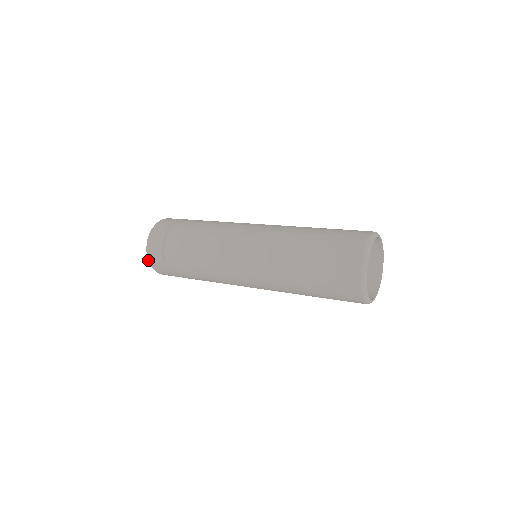
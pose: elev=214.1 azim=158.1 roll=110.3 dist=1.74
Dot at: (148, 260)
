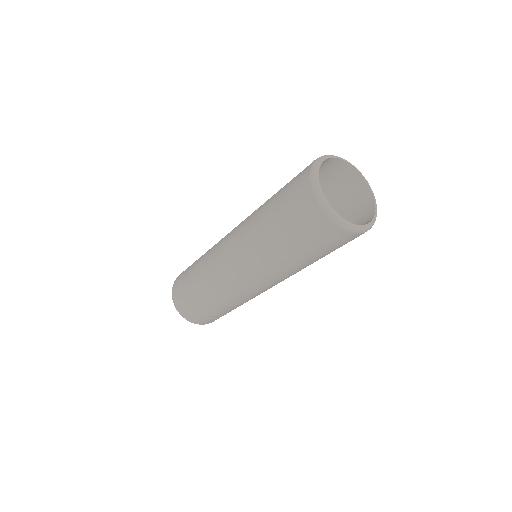
Dot at: (173, 302)
